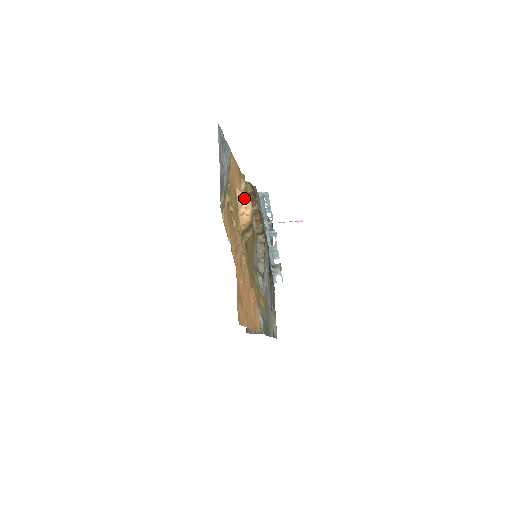
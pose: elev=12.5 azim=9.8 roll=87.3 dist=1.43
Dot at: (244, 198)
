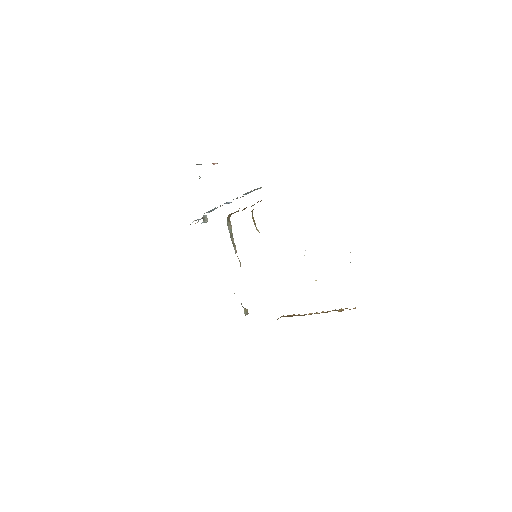
Dot at: occluded
